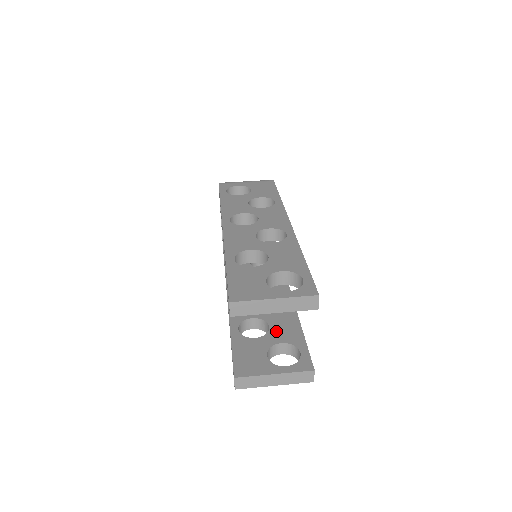
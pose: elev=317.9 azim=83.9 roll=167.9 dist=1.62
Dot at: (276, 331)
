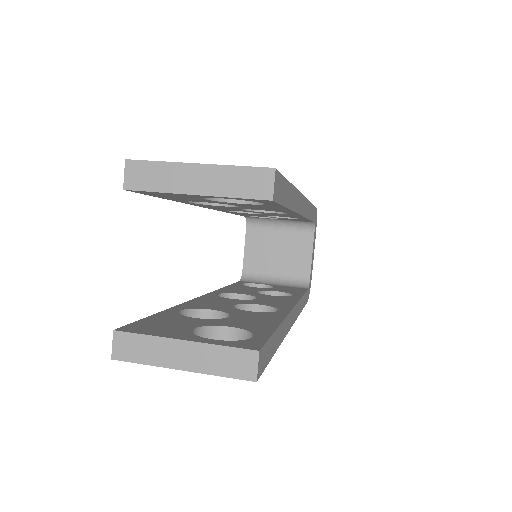
Dot at: (234, 320)
